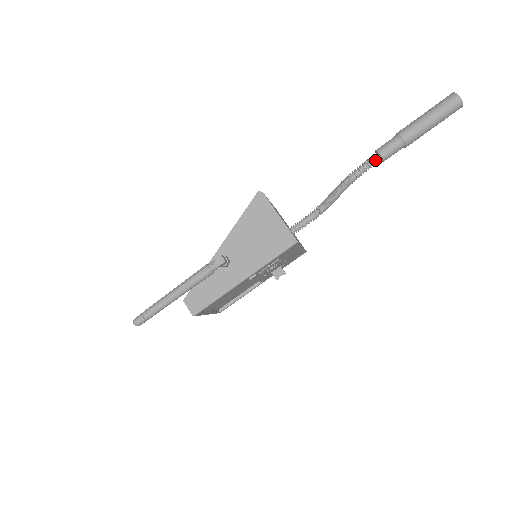
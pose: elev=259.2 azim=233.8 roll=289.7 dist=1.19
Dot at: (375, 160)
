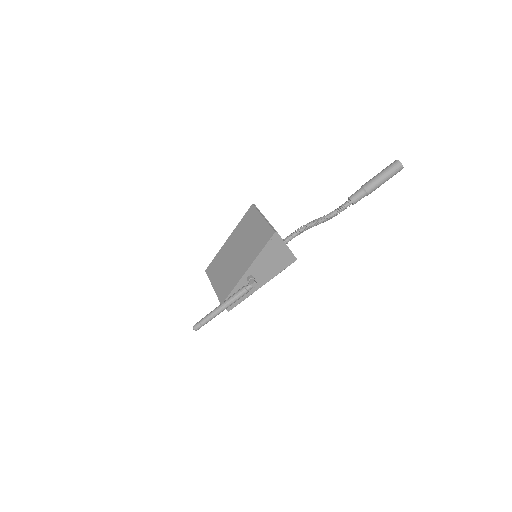
Dot at: occluded
